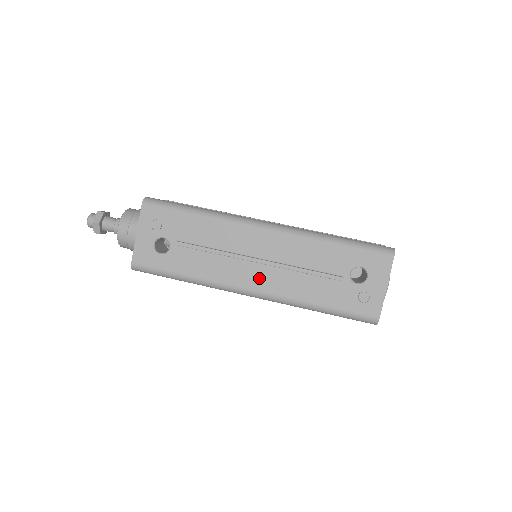
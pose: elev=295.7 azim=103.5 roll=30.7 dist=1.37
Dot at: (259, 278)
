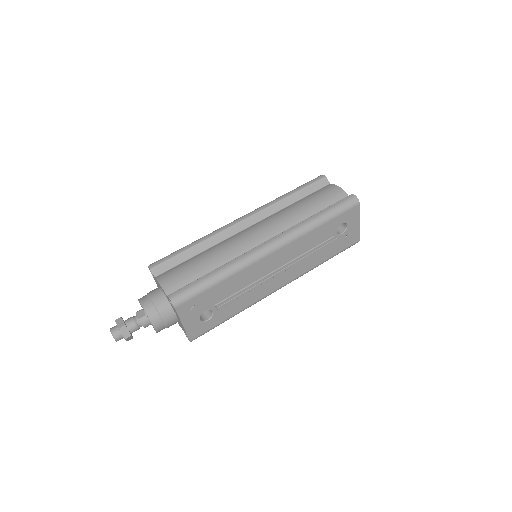
Dot at: (282, 278)
